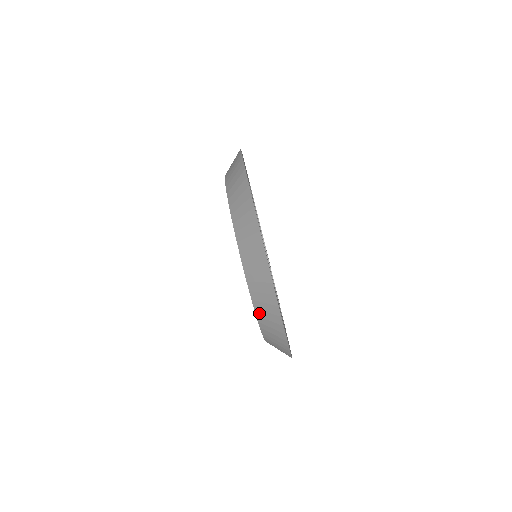
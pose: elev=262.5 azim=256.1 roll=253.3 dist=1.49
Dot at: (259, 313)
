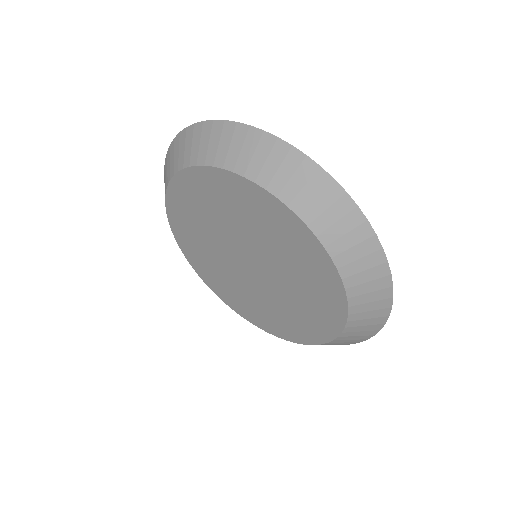
Dot at: (252, 173)
